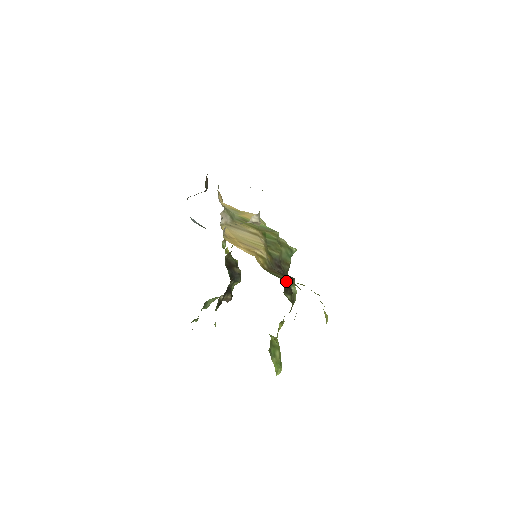
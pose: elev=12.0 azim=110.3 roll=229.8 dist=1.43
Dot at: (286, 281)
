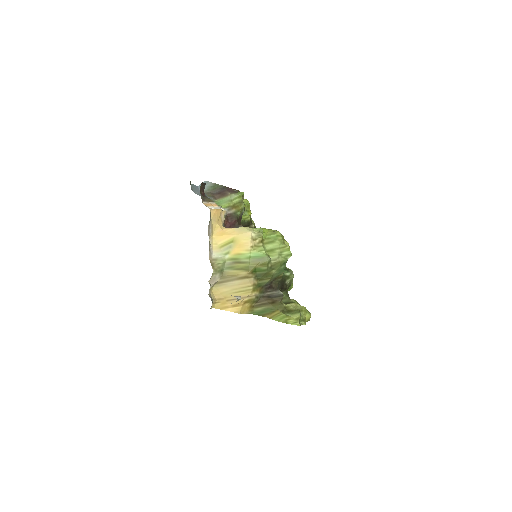
Dot at: (279, 288)
